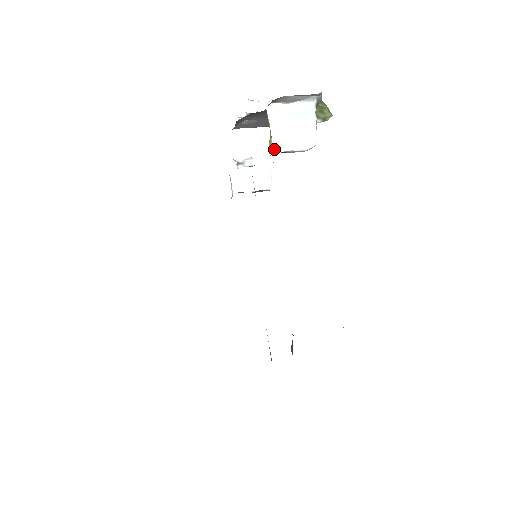
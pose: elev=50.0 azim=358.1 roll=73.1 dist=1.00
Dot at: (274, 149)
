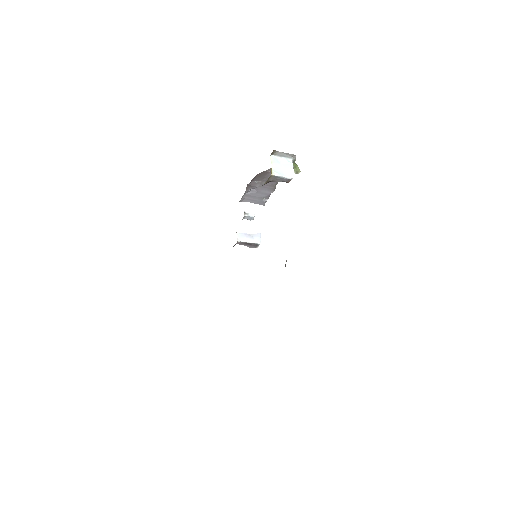
Dot at: (273, 174)
